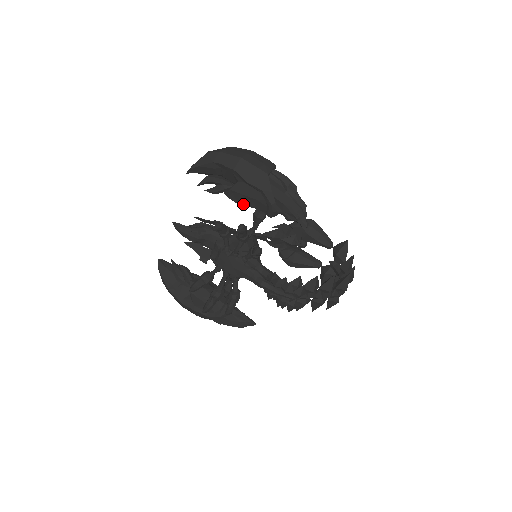
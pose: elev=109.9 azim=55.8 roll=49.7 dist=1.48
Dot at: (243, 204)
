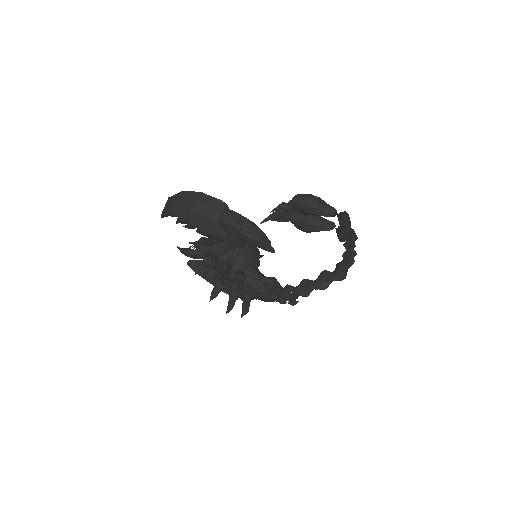
Dot at: (214, 239)
